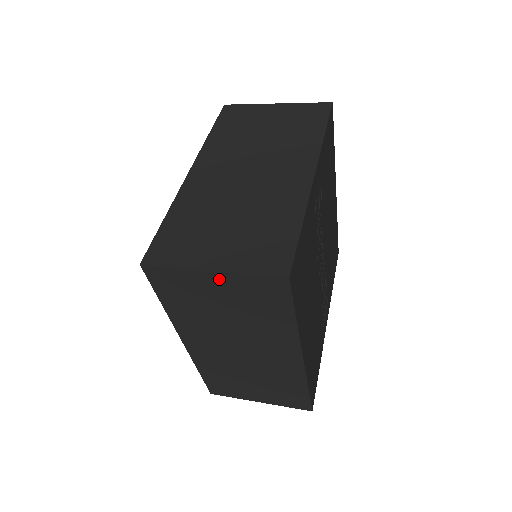
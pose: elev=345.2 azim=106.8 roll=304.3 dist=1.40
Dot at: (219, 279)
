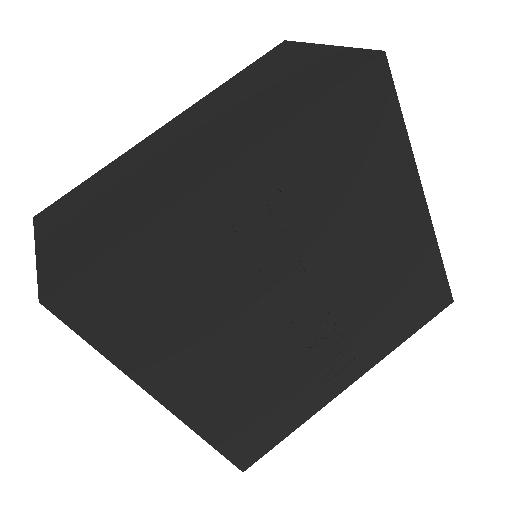
Dot at: occluded
